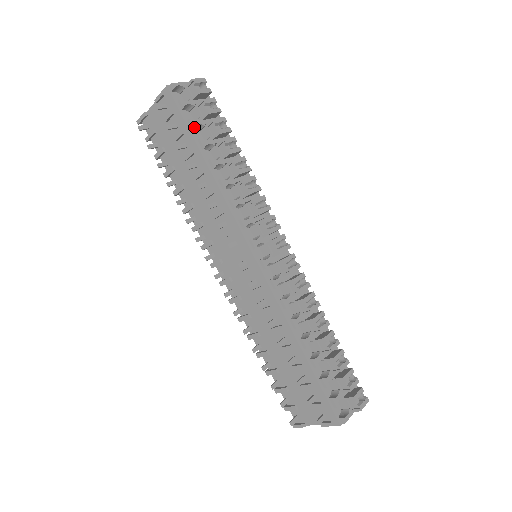
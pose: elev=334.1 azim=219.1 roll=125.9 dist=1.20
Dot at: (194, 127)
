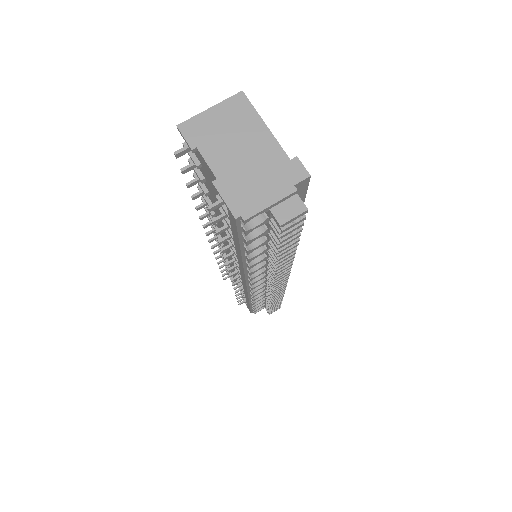
Dot at: (251, 232)
